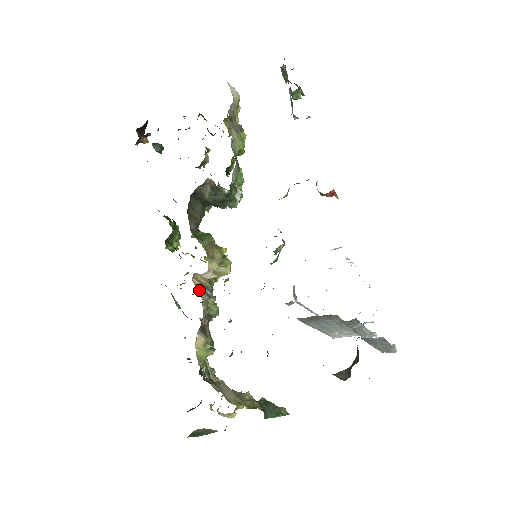
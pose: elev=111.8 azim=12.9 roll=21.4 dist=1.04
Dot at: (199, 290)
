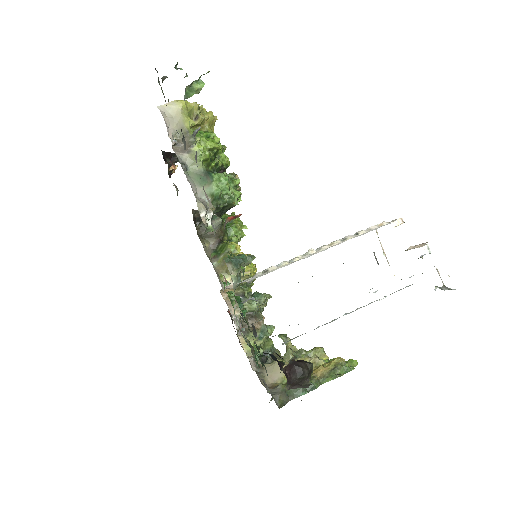
Dot at: (230, 301)
